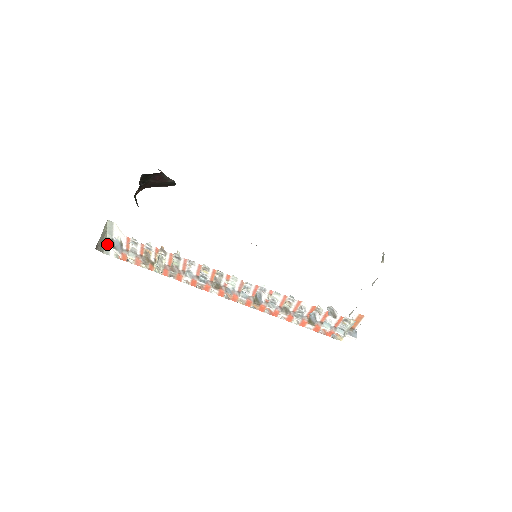
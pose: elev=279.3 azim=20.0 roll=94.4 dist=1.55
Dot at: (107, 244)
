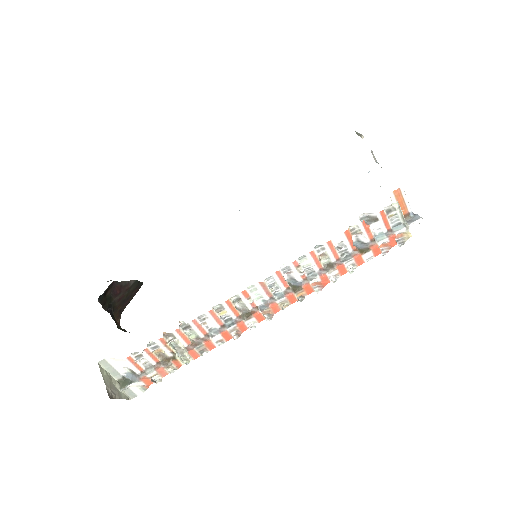
Dot at: (122, 386)
